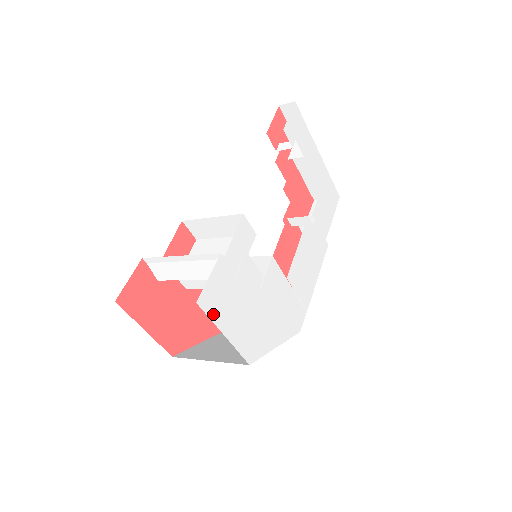
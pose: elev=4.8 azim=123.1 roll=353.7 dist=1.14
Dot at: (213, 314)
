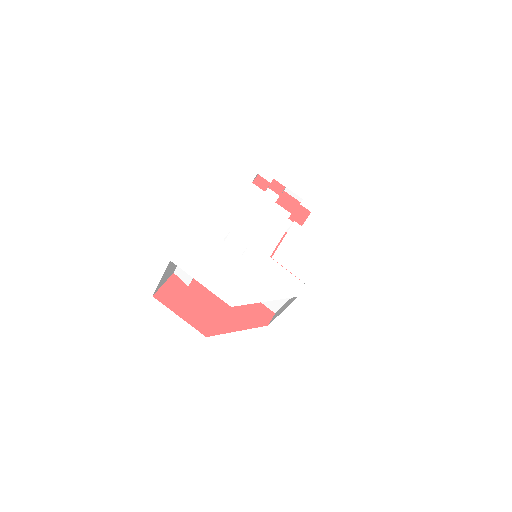
Dot at: (187, 269)
